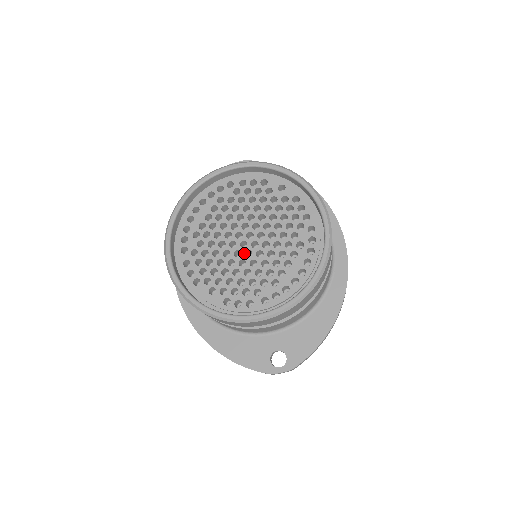
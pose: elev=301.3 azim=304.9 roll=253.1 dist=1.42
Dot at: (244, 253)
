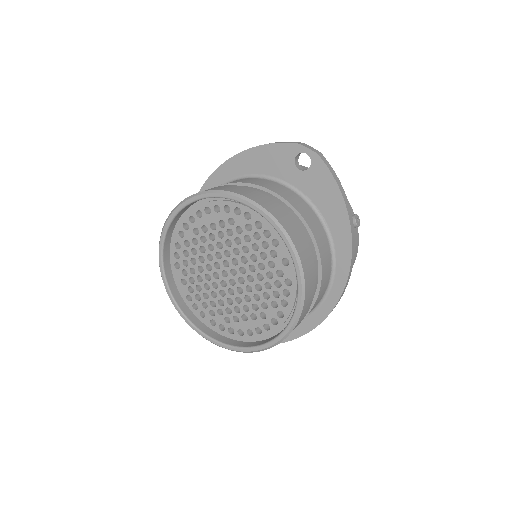
Dot at: (221, 280)
